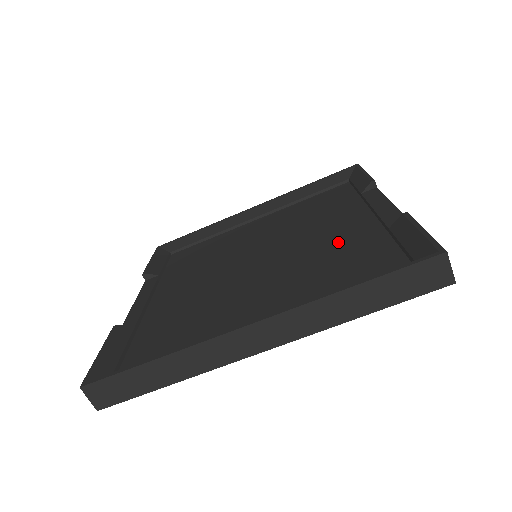
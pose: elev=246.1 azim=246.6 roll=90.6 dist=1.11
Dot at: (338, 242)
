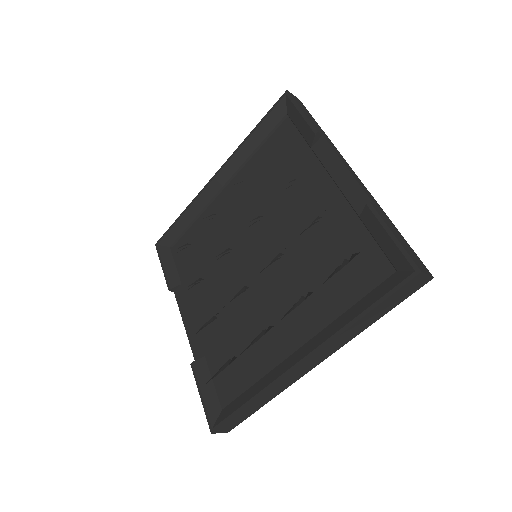
Dot at: (321, 234)
